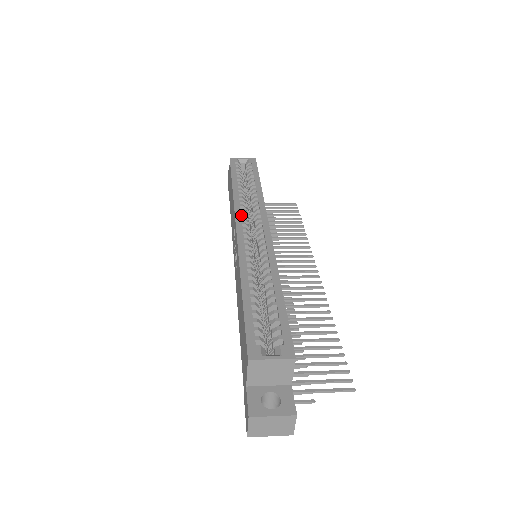
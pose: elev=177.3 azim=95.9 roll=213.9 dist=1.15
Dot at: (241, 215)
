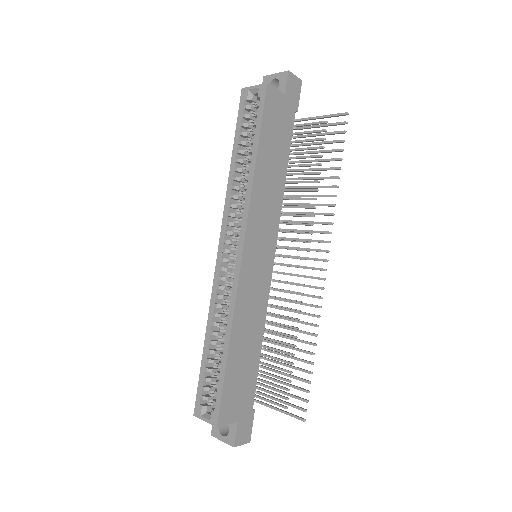
Dot at: (226, 225)
